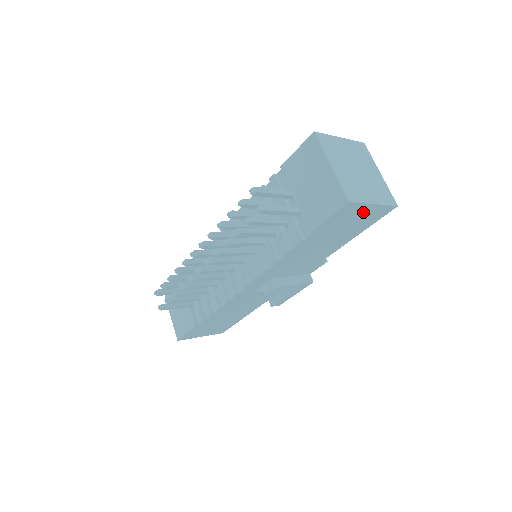
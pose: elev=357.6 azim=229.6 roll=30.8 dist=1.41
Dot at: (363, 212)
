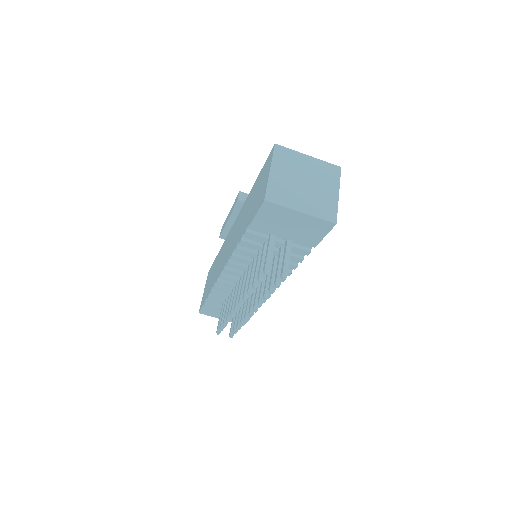
Dot at: occluded
